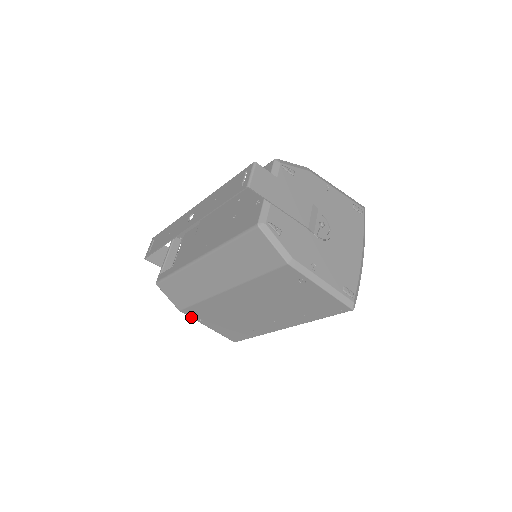
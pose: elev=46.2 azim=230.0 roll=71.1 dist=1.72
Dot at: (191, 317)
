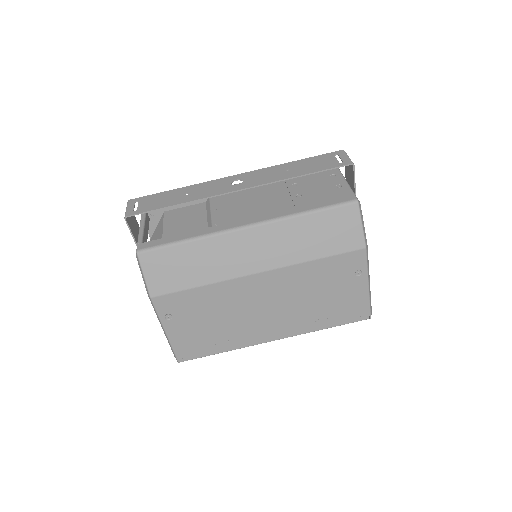
Dot at: (157, 311)
